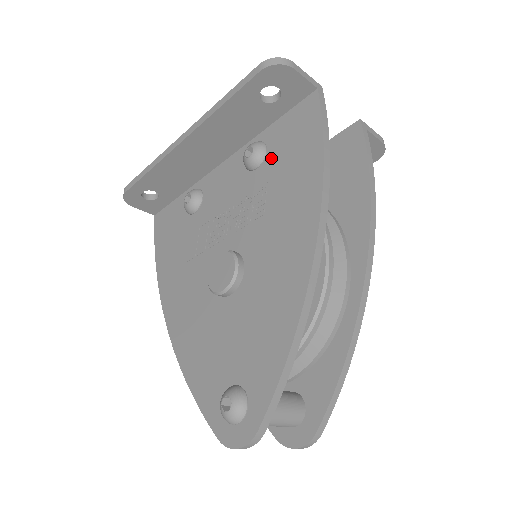
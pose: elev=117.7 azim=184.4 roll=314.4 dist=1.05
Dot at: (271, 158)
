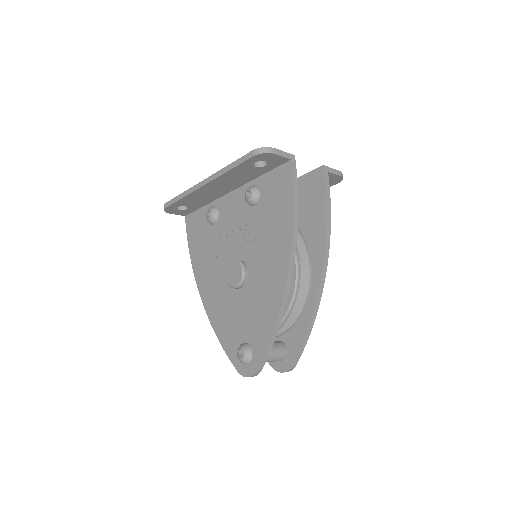
Dot at: (263, 201)
